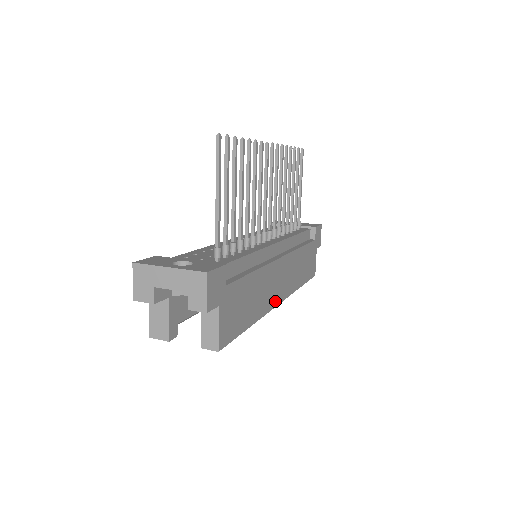
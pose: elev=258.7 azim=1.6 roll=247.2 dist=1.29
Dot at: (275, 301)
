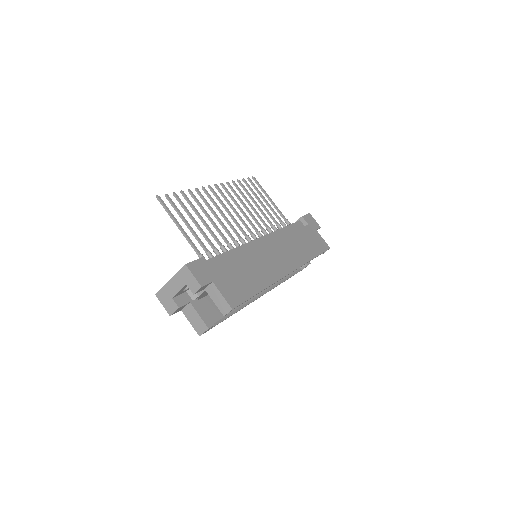
Dot at: (283, 272)
